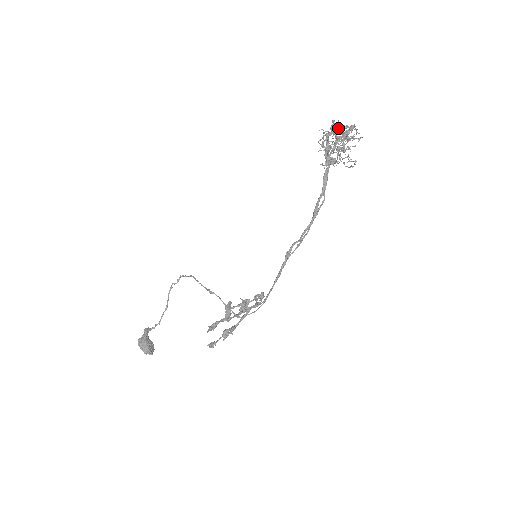
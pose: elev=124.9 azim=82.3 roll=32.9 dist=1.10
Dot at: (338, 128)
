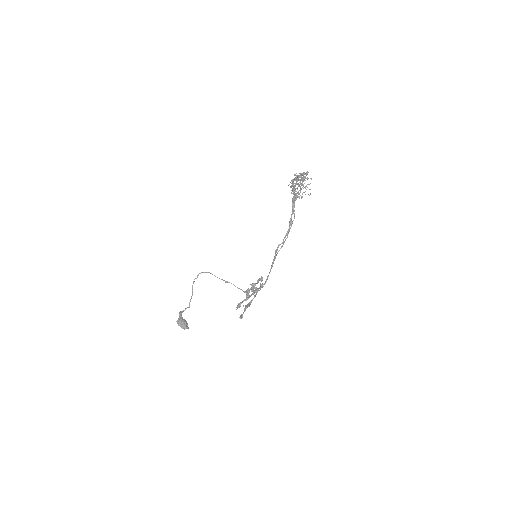
Dot at: (299, 176)
